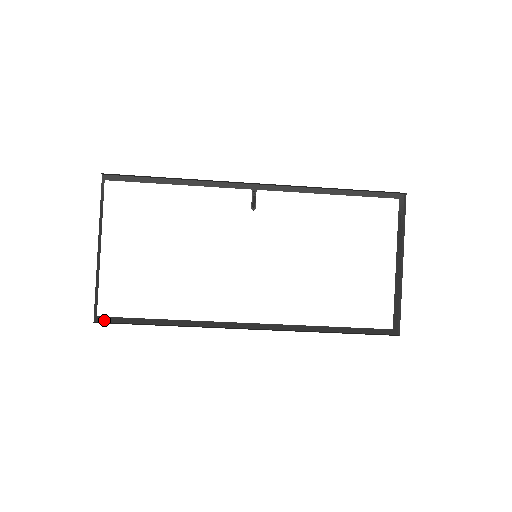
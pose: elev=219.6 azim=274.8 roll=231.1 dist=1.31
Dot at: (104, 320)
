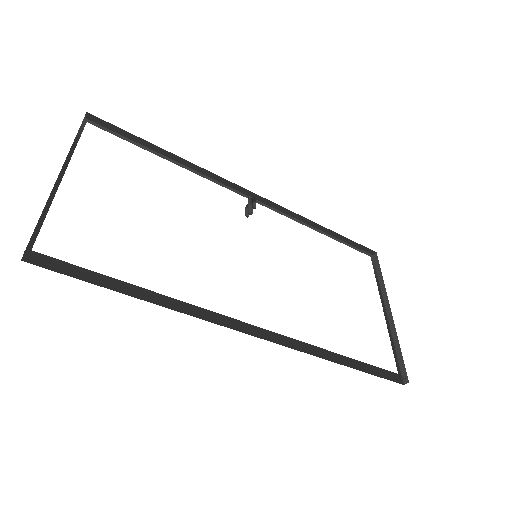
Dot at: (40, 263)
